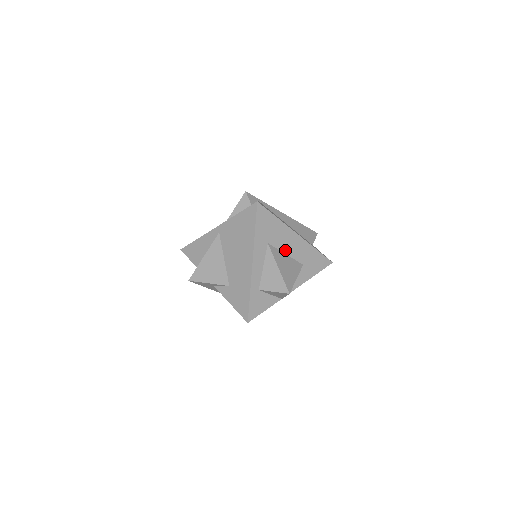
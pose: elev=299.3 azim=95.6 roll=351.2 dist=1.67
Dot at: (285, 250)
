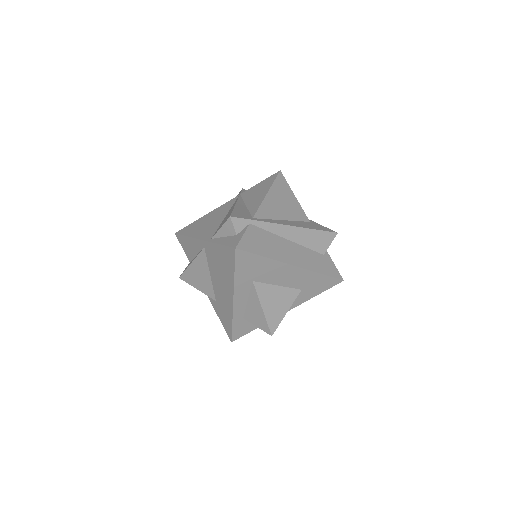
Dot at: (277, 282)
